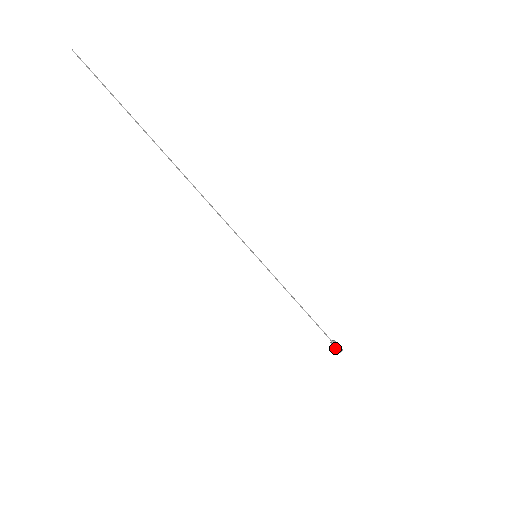
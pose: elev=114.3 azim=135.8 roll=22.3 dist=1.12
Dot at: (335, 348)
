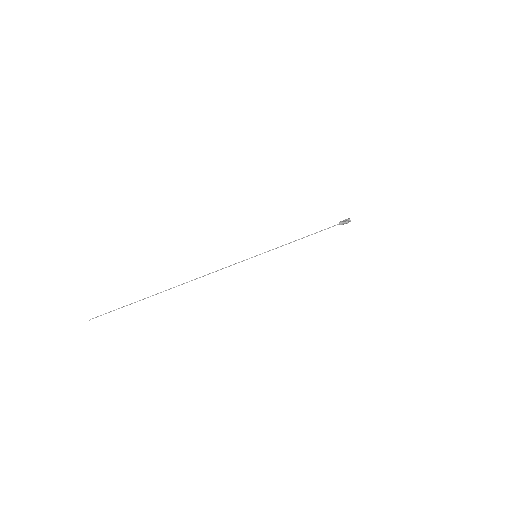
Dot at: (345, 223)
